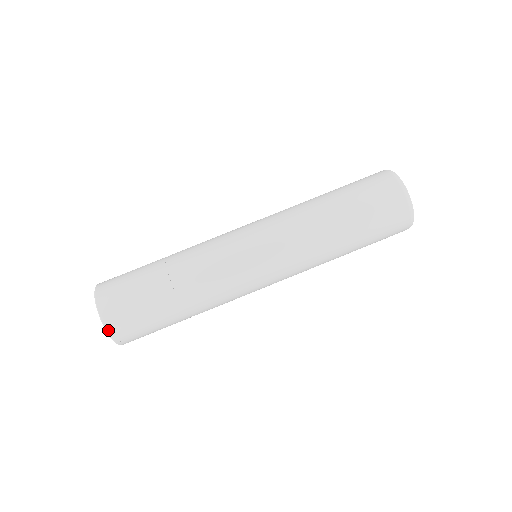
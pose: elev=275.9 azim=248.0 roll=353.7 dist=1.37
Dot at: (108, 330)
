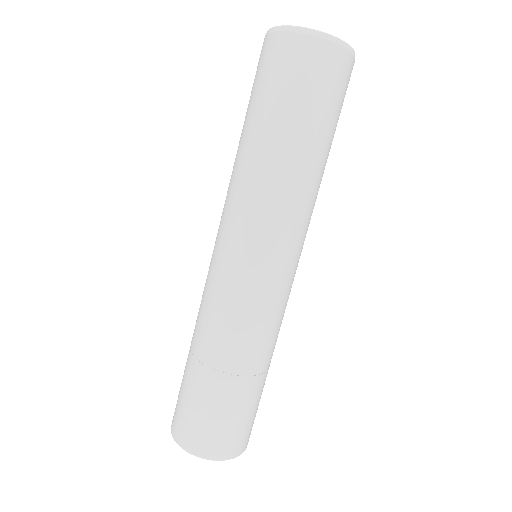
Dot at: (210, 458)
